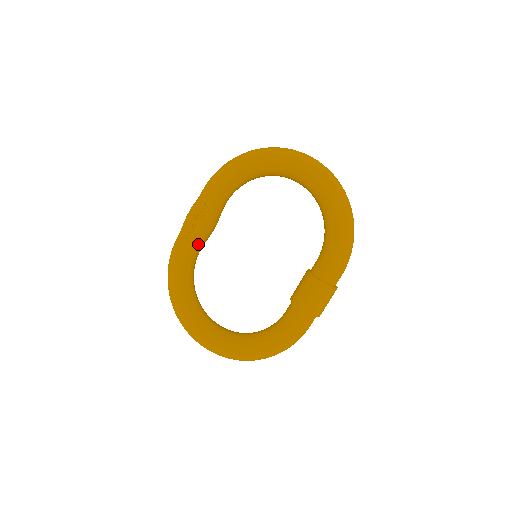
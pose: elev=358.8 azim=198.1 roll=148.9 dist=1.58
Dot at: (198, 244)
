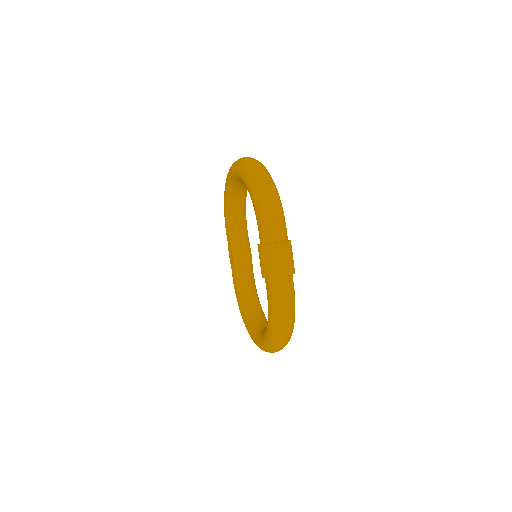
Dot at: (240, 271)
